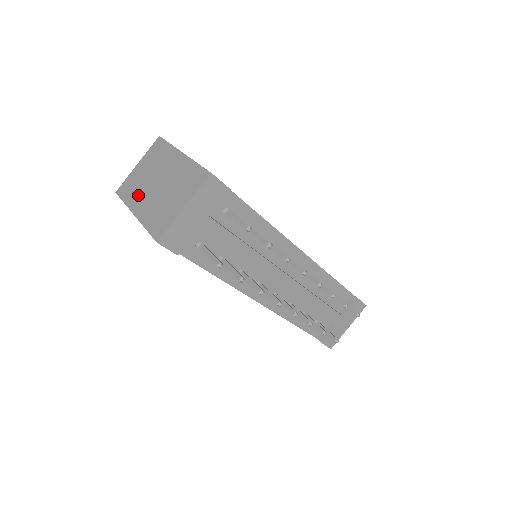
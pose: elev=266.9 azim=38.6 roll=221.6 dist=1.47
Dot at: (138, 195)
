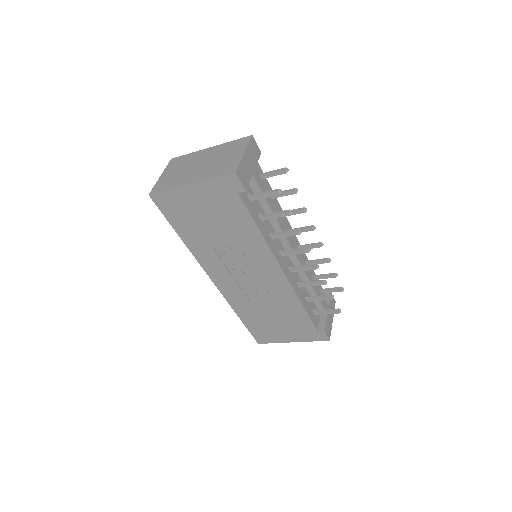
Dot at: (182, 179)
